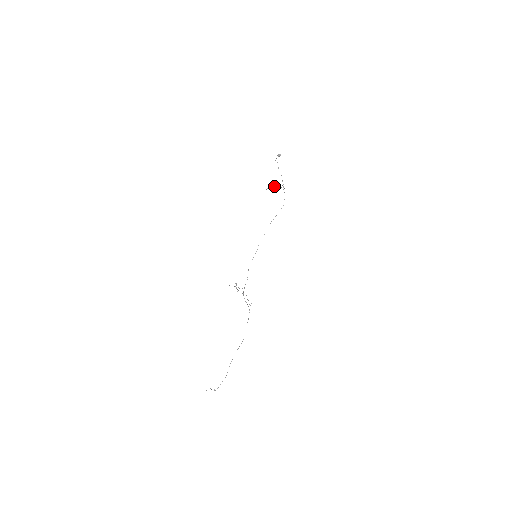
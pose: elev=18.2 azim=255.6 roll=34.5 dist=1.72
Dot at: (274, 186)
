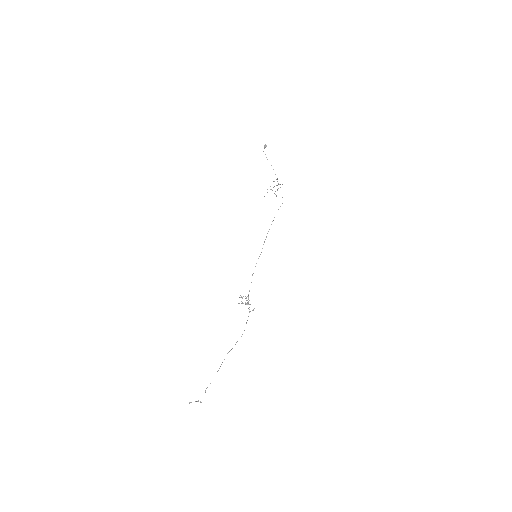
Dot at: occluded
